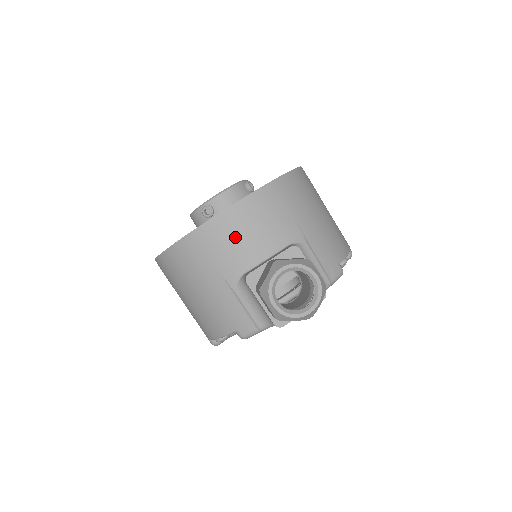
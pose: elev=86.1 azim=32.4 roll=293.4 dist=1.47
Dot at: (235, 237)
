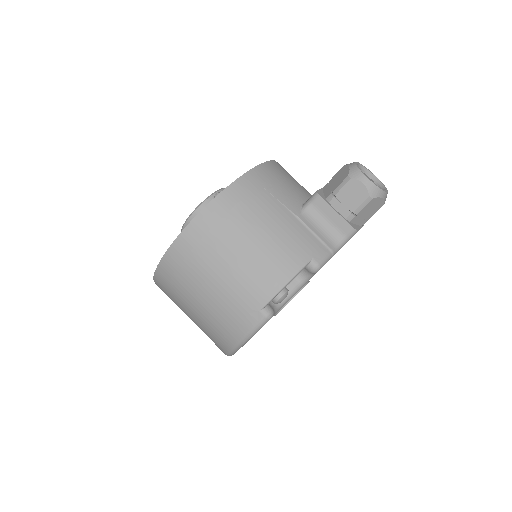
Dot at: (283, 179)
